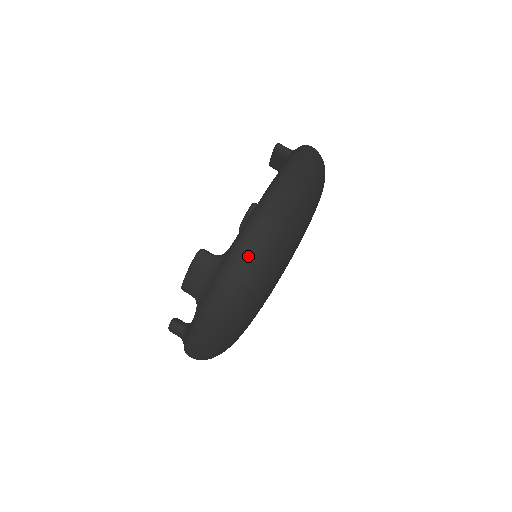
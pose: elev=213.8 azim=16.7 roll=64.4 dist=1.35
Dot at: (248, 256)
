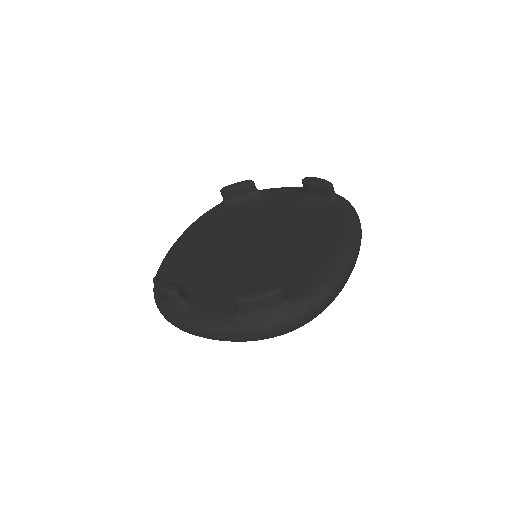
Dot at: (312, 315)
